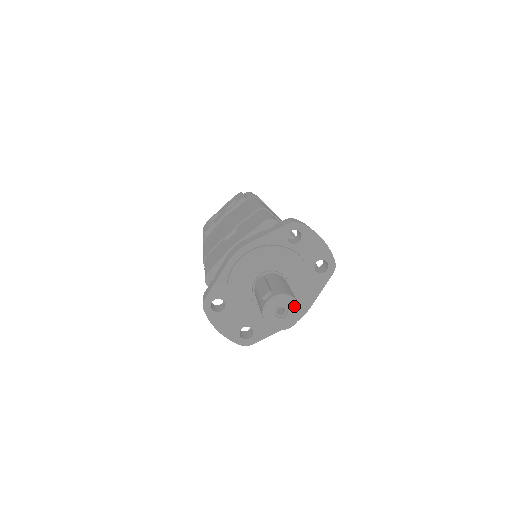
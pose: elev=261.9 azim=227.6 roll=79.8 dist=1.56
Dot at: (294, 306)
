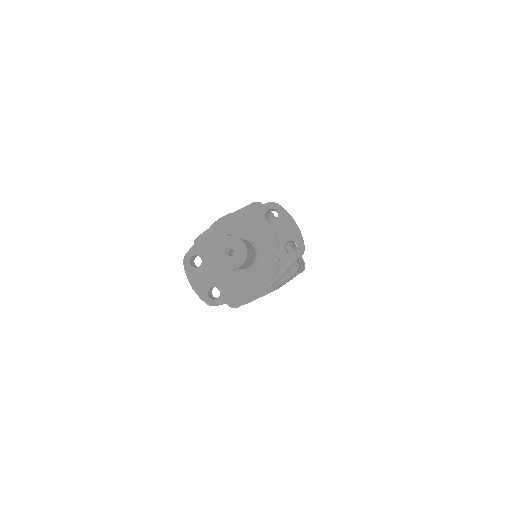
Dot at: (242, 249)
